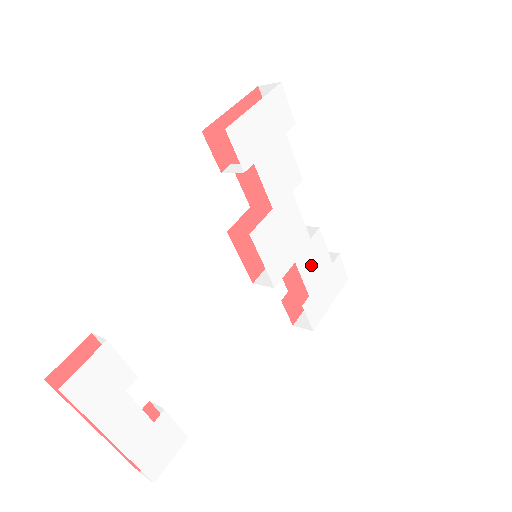
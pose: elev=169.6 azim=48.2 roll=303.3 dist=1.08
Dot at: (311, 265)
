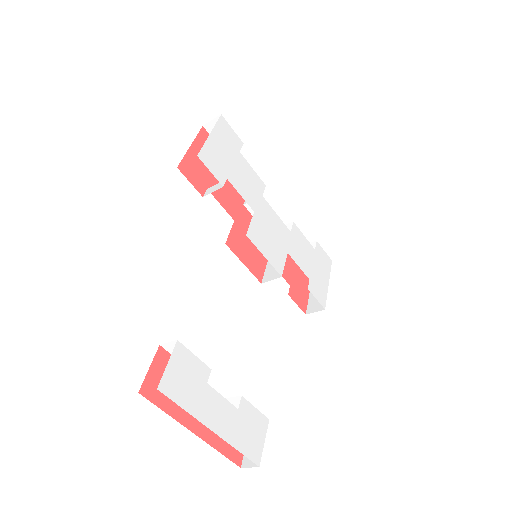
Dot at: (300, 253)
